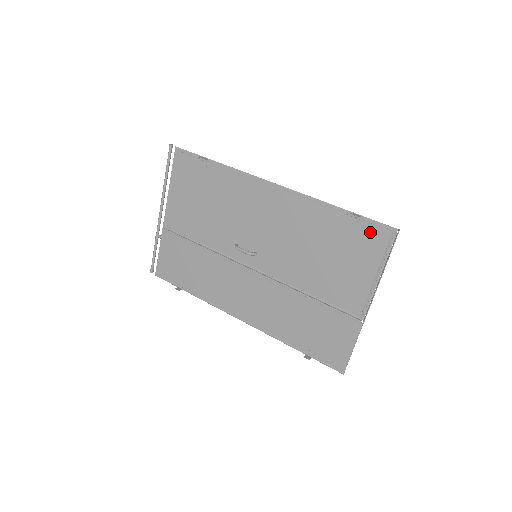
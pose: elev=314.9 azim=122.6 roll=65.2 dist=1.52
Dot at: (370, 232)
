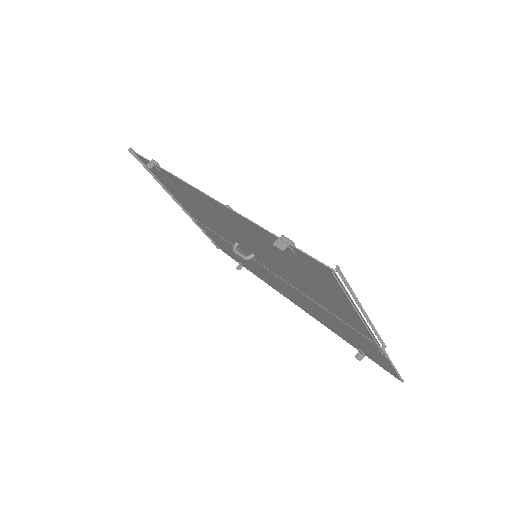
Dot at: (310, 264)
